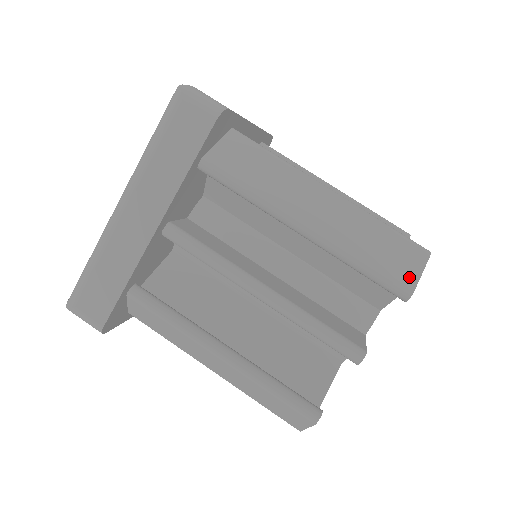
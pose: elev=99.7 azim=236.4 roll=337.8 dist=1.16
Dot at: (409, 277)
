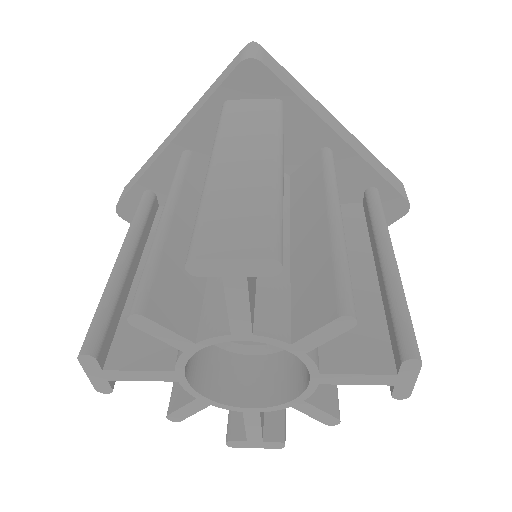
Dot at: (213, 248)
